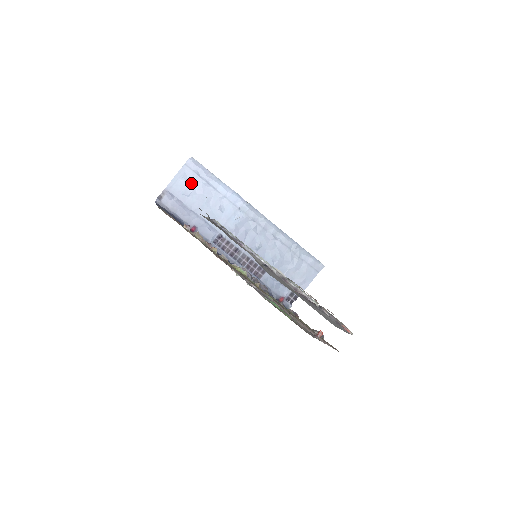
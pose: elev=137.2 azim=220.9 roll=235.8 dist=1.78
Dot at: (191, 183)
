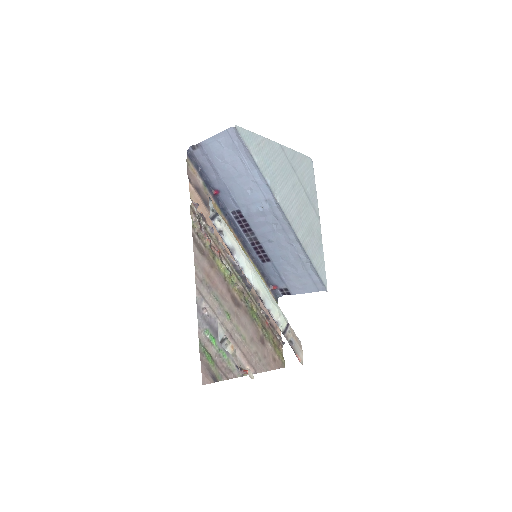
Dot at: (227, 151)
